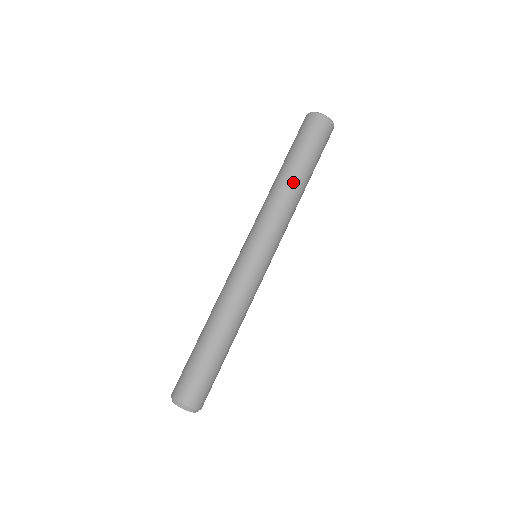
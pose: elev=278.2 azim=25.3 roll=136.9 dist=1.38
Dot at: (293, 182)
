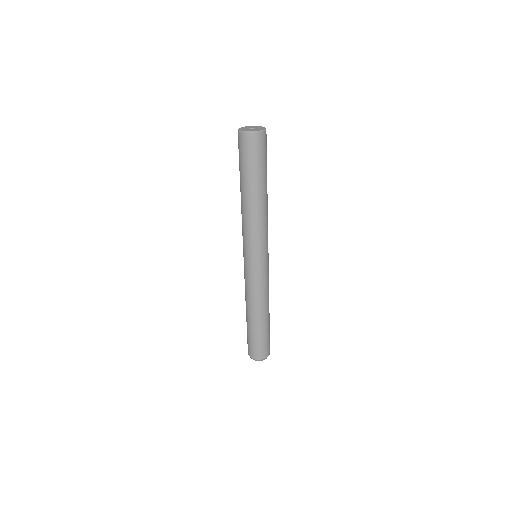
Dot at: (255, 200)
